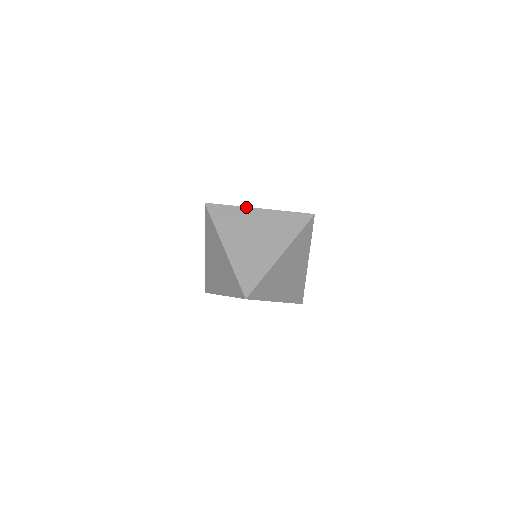
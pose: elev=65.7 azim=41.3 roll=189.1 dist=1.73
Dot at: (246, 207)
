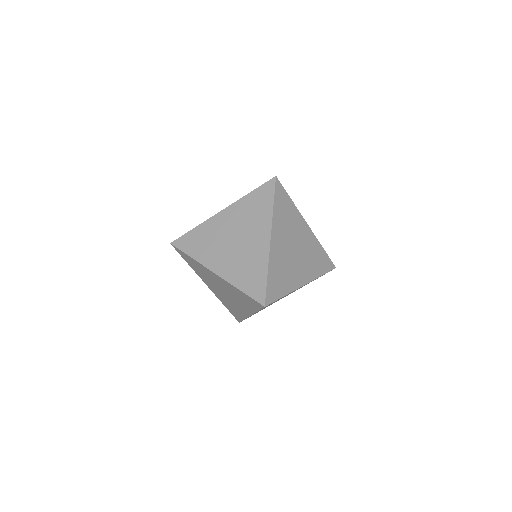
Dot at: (203, 266)
